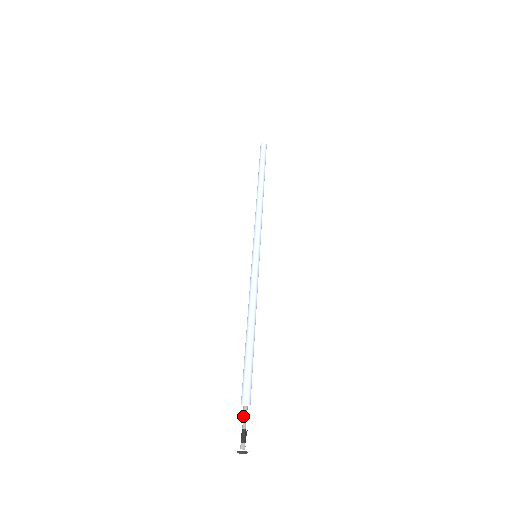
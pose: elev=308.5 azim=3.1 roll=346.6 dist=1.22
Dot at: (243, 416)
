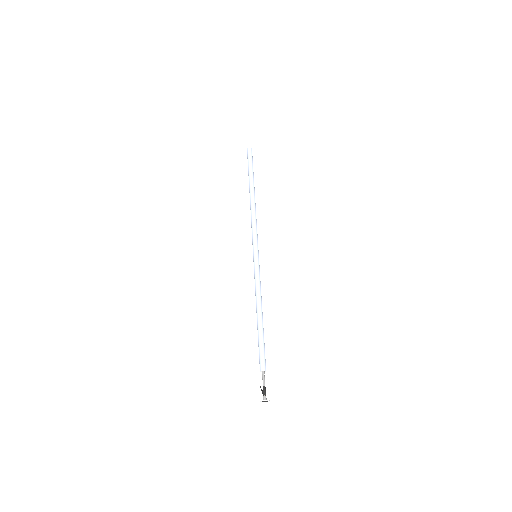
Dot at: (263, 378)
